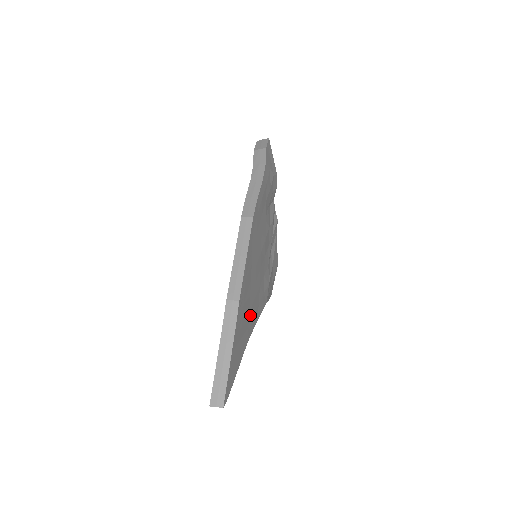
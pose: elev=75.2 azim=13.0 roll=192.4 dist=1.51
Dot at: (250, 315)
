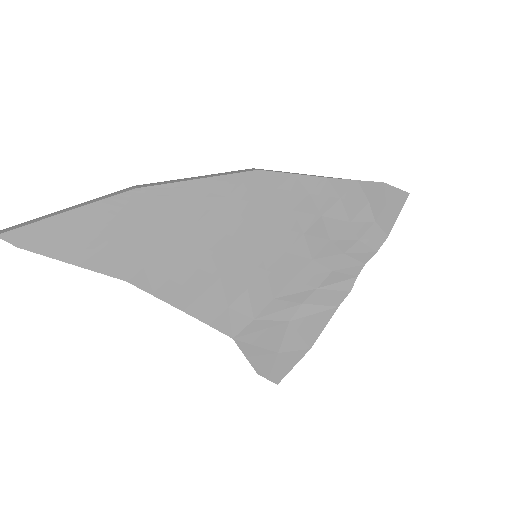
Dot at: (162, 263)
